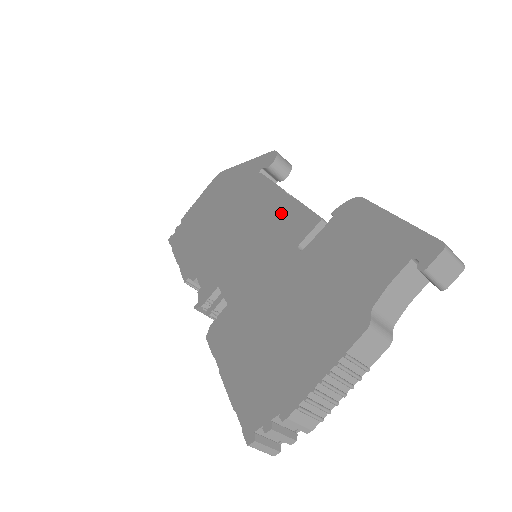
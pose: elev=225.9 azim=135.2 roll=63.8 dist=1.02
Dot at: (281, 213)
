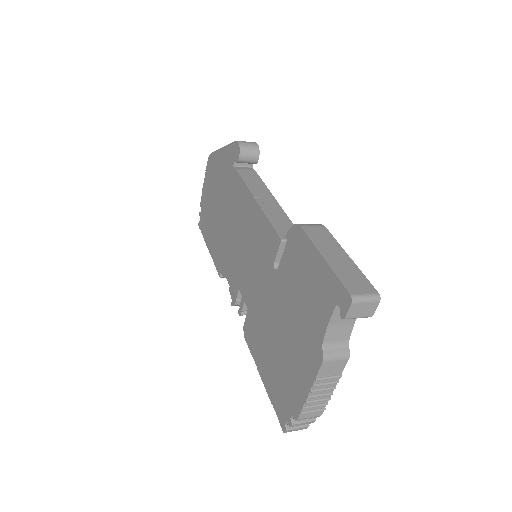
Dot at: (256, 224)
